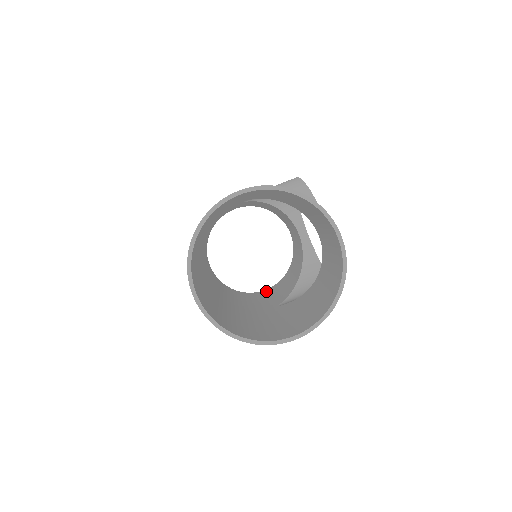
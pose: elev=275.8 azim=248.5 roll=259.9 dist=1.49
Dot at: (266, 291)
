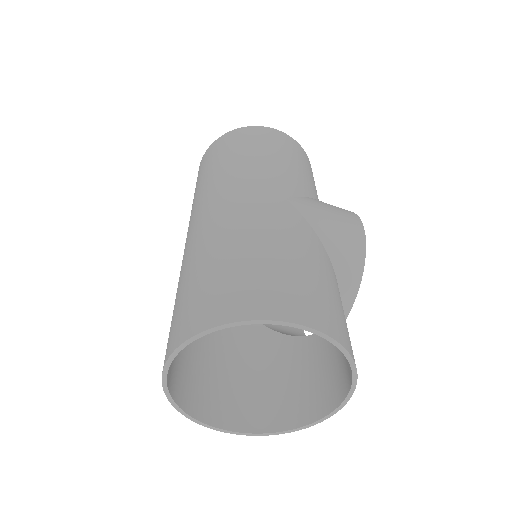
Dot at: occluded
